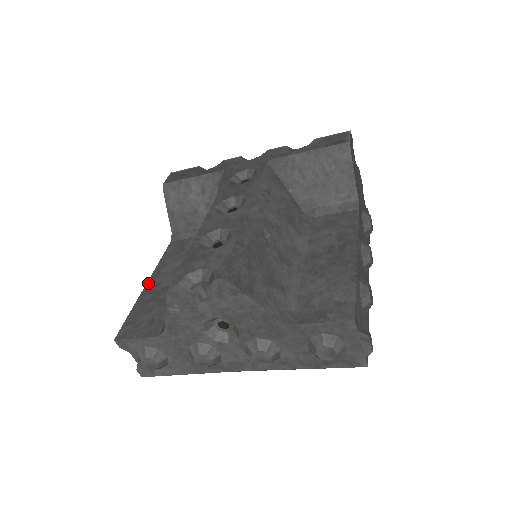
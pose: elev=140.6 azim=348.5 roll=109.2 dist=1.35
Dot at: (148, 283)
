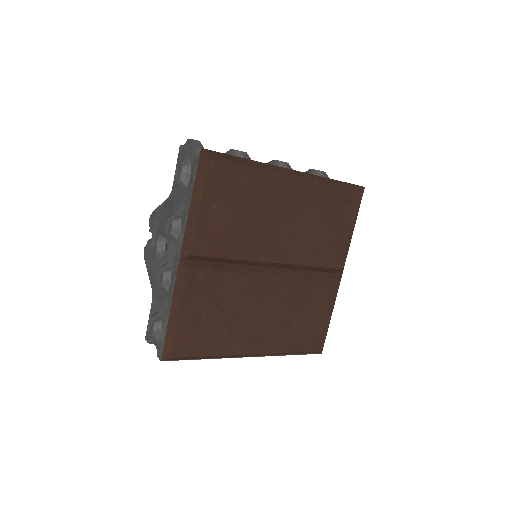
Dot at: occluded
